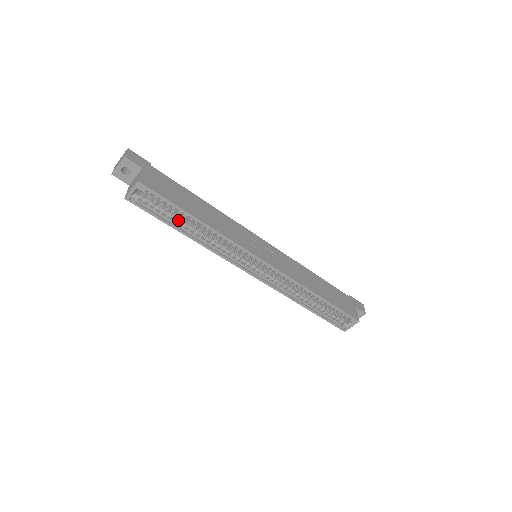
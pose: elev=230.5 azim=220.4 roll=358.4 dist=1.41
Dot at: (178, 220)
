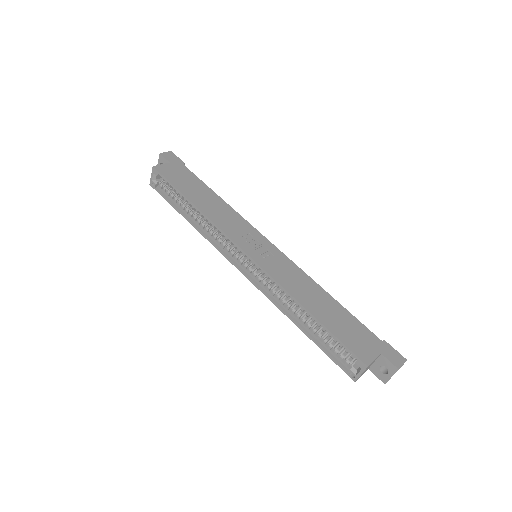
Dot at: (183, 205)
